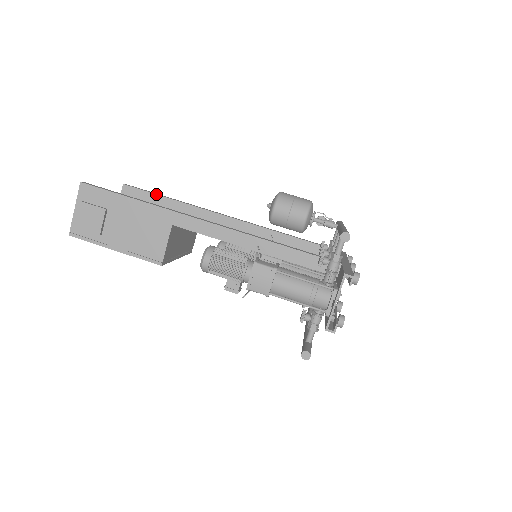
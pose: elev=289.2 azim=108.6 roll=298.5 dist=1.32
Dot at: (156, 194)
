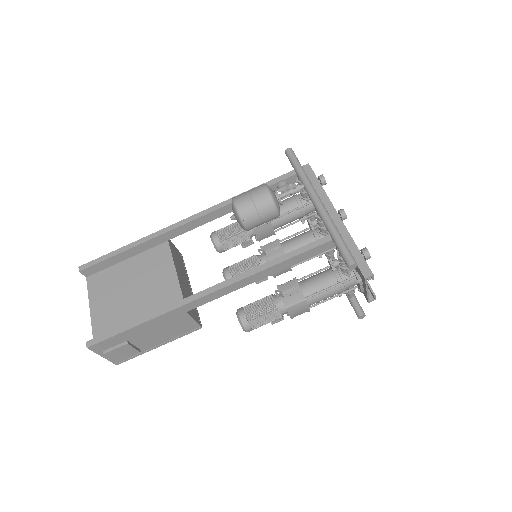
Dot at: (114, 256)
